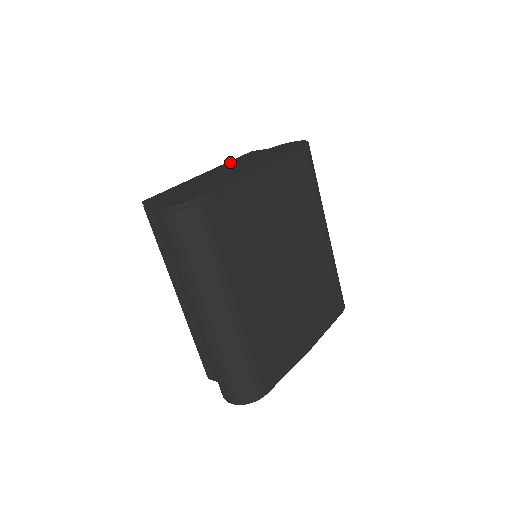
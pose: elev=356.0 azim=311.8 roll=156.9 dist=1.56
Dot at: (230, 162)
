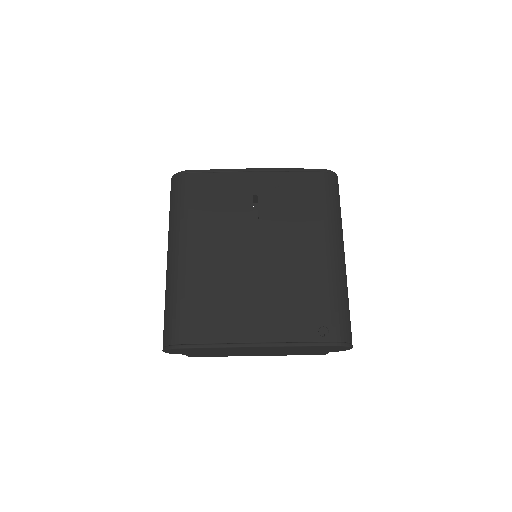
Dot at: occluded
